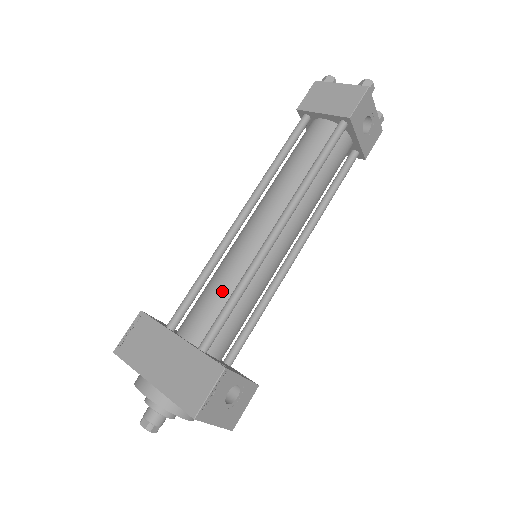
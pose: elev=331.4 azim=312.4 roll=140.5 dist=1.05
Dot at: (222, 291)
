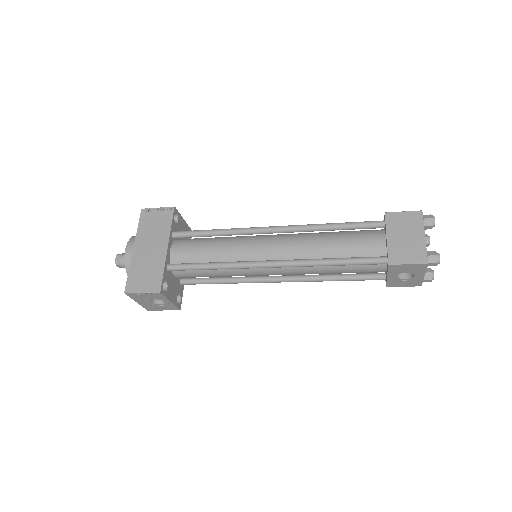
Dot at: (211, 254)
